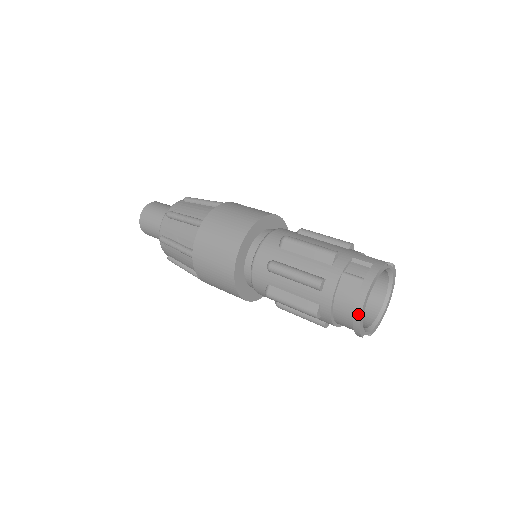
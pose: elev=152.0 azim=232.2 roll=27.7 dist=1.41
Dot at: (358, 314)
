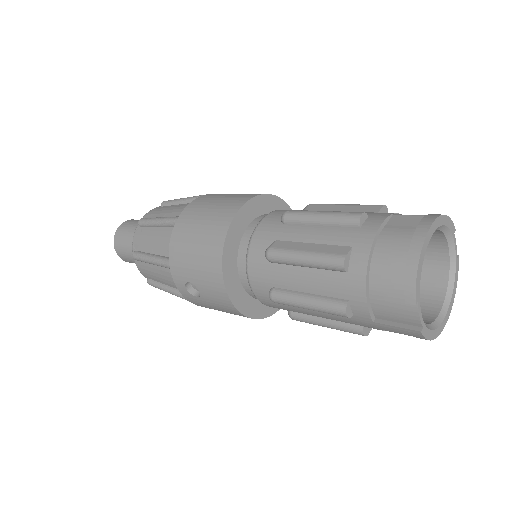
Dot at: (418, 242)
